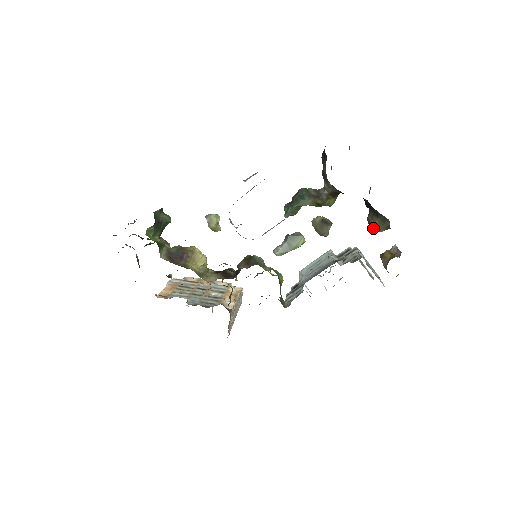
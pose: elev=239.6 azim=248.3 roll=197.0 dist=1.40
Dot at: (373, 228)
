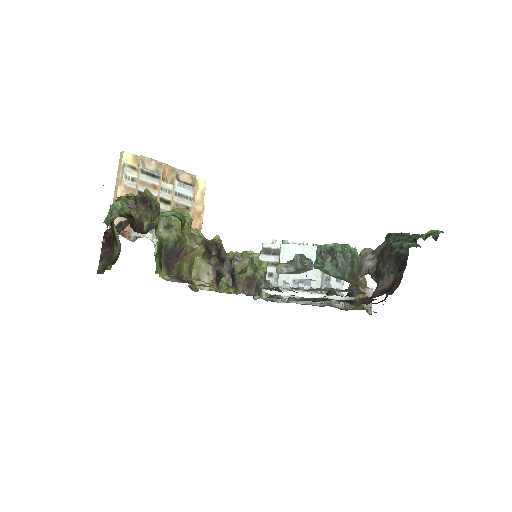
Dot at: occluded
